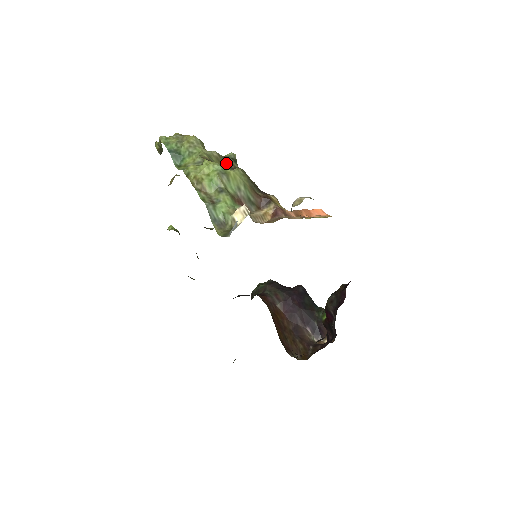
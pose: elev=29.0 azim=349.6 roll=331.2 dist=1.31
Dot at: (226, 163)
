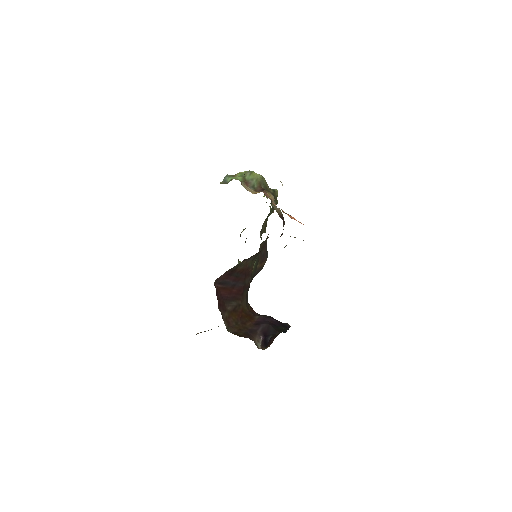
Dot at: occluded
